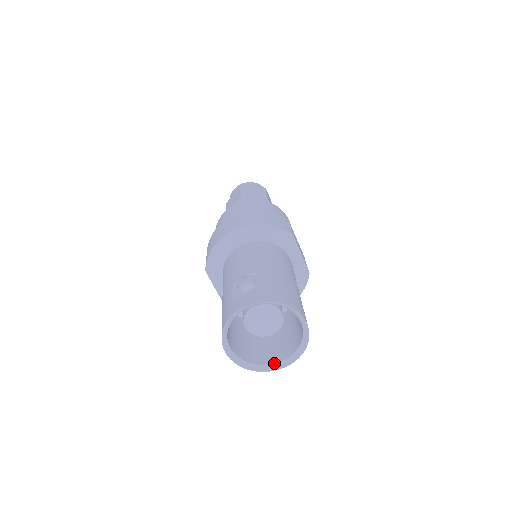
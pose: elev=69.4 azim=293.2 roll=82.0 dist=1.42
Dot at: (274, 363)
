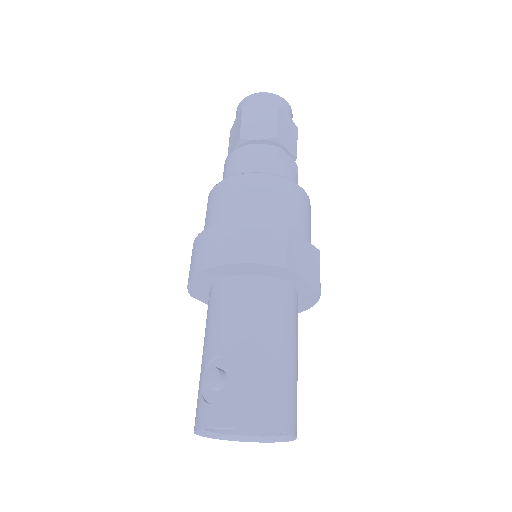
Dot at: (266, 436)
